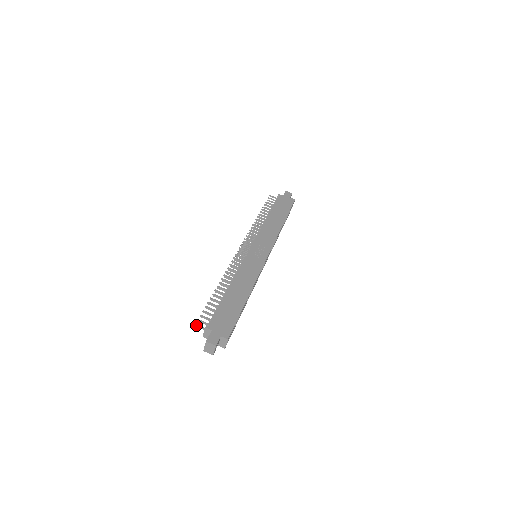
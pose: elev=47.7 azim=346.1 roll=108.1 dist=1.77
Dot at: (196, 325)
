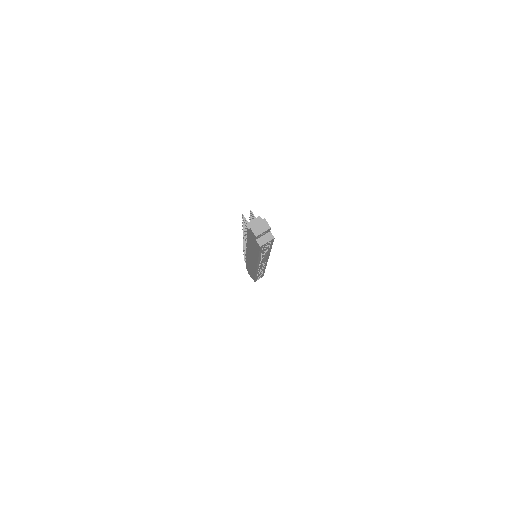
Dot at: occluded
